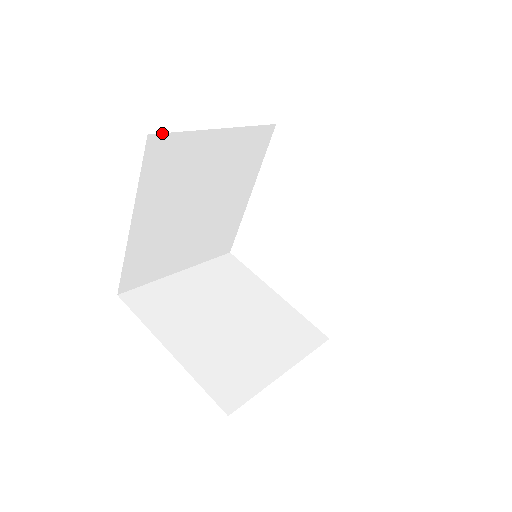
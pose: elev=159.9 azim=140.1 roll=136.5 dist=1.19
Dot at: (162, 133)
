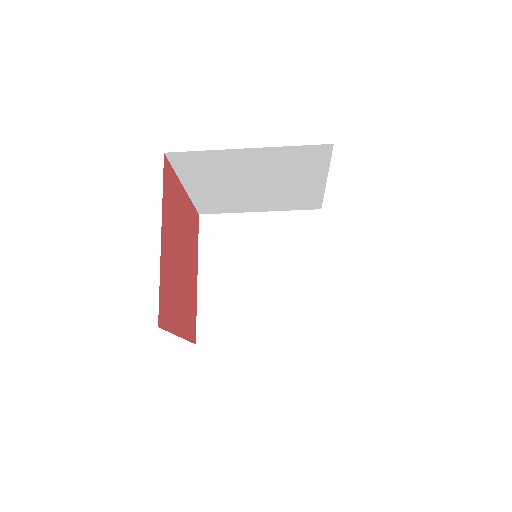
Dot at: (210, 214)
